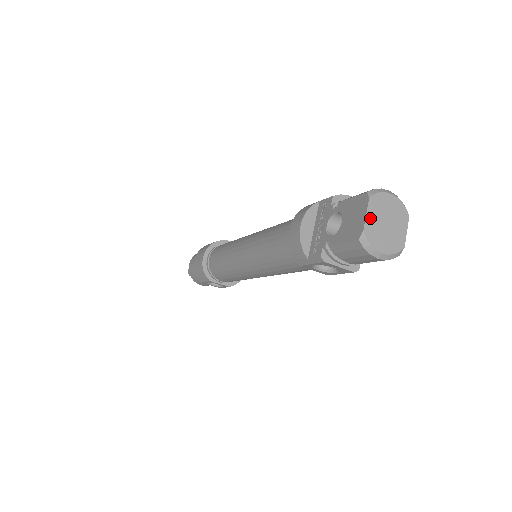
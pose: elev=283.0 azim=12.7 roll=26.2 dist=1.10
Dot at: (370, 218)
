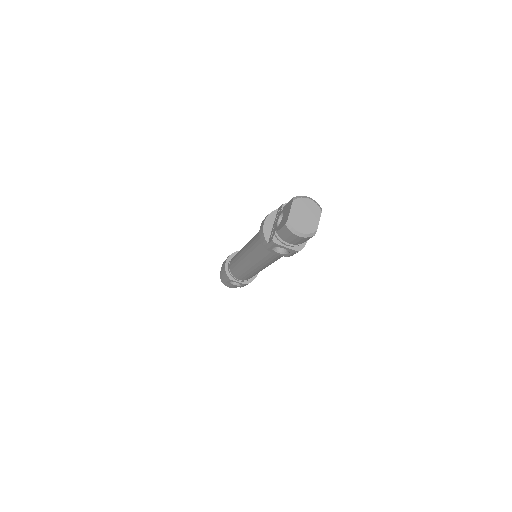
Dot at: (293, 212)
